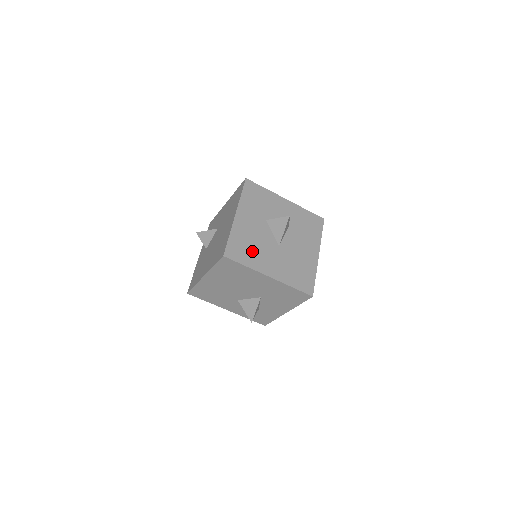
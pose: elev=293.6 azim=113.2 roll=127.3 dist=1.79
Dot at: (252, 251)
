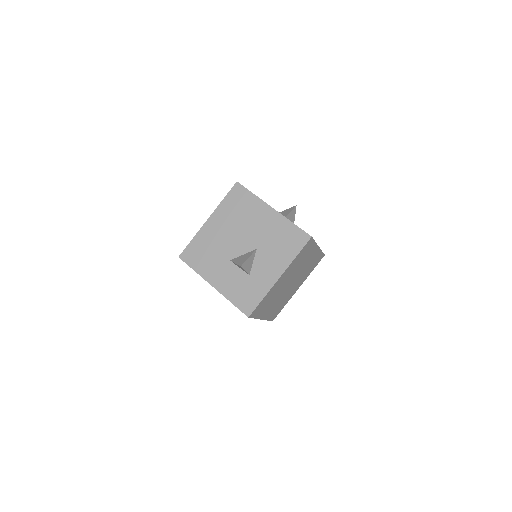
Dot at: occluded
